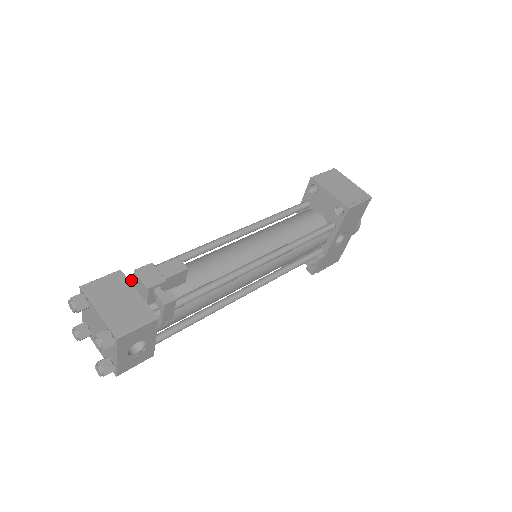
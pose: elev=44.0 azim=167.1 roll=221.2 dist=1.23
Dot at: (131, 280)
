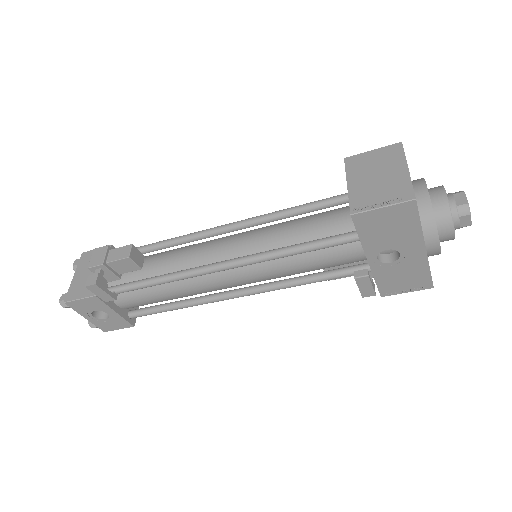
Dot at: occluded
